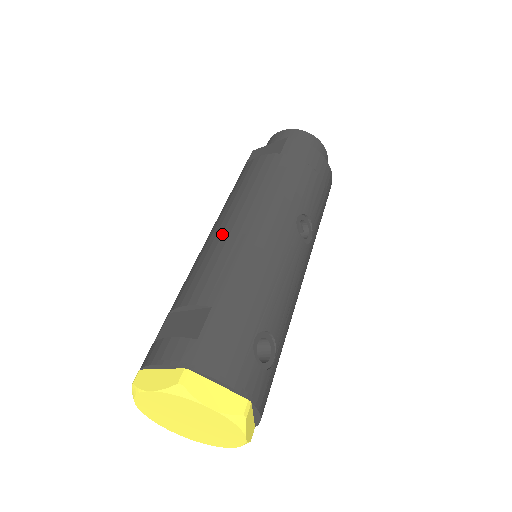
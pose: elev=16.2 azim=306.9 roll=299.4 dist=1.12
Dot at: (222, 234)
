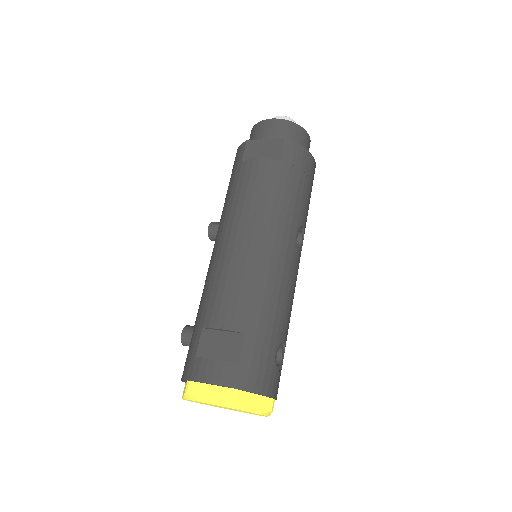
Dot at: (239, 255)
